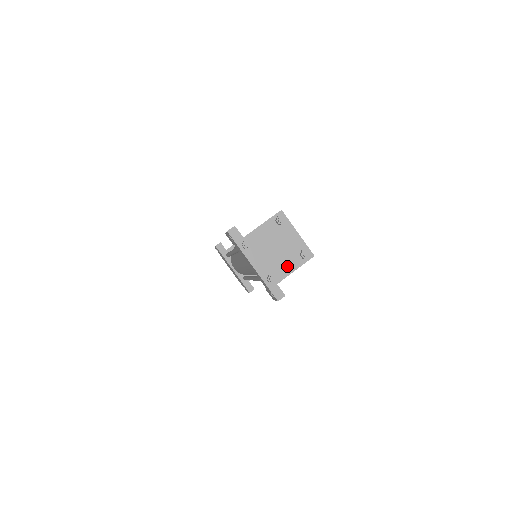
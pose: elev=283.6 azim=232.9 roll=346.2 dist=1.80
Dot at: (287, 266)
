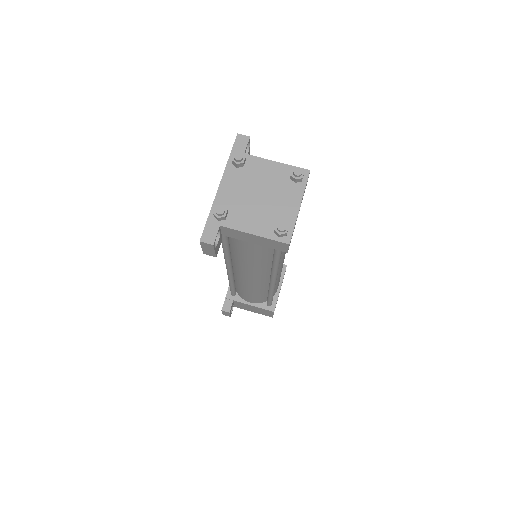
Dot at: (251, 221)
